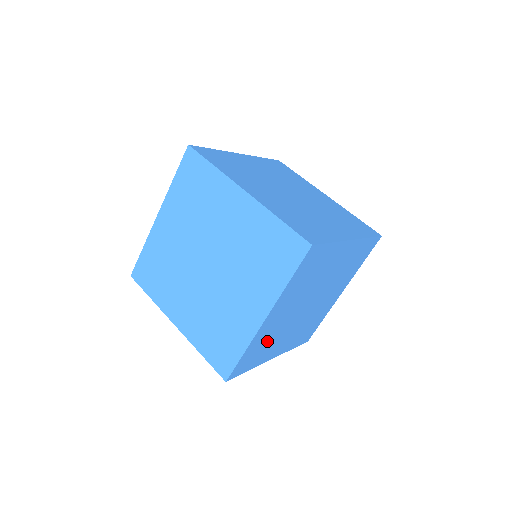
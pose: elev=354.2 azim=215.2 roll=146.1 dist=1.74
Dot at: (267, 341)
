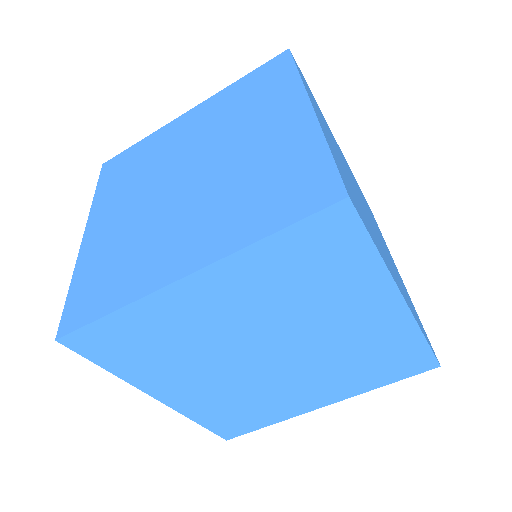
Dot at: occluded
